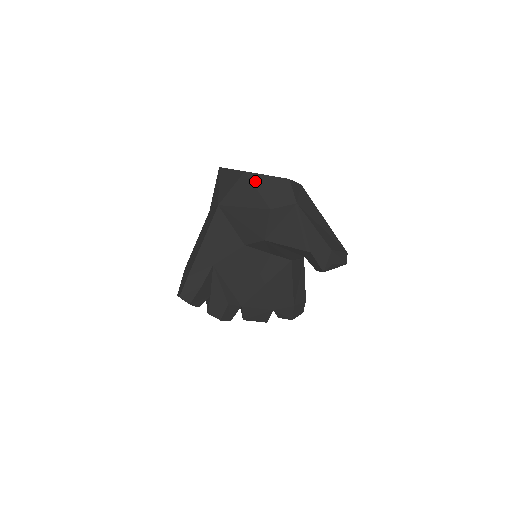
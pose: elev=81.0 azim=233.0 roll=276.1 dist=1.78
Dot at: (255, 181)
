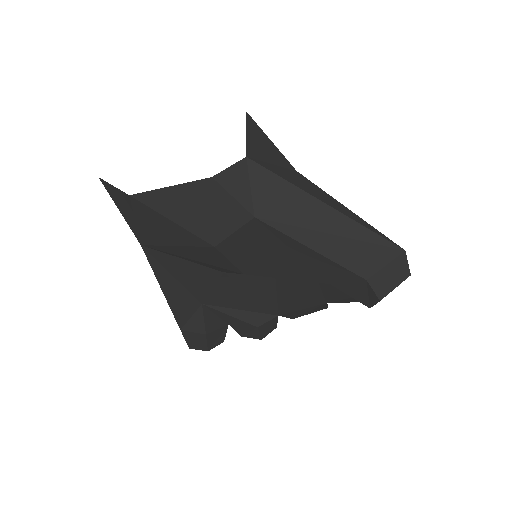
Dot at: (157, 206)
